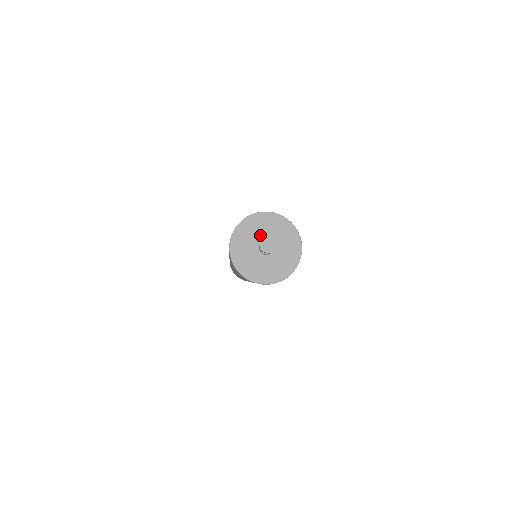
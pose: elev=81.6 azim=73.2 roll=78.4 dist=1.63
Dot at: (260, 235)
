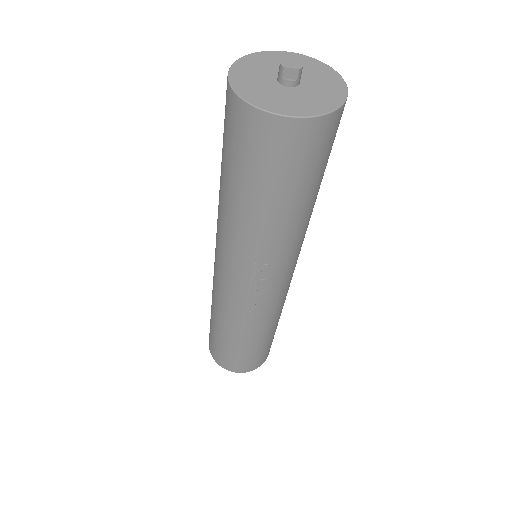
Dot at: (274, 70)
